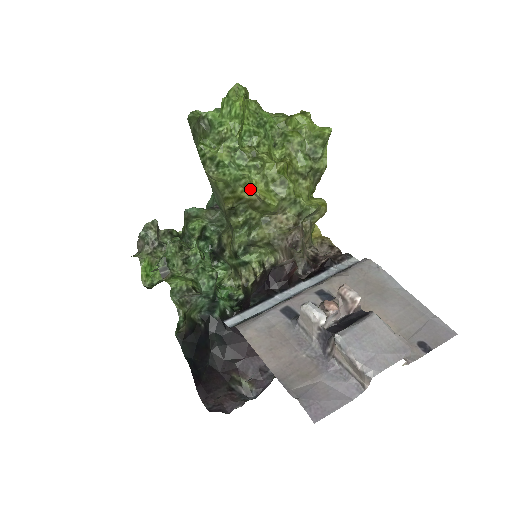
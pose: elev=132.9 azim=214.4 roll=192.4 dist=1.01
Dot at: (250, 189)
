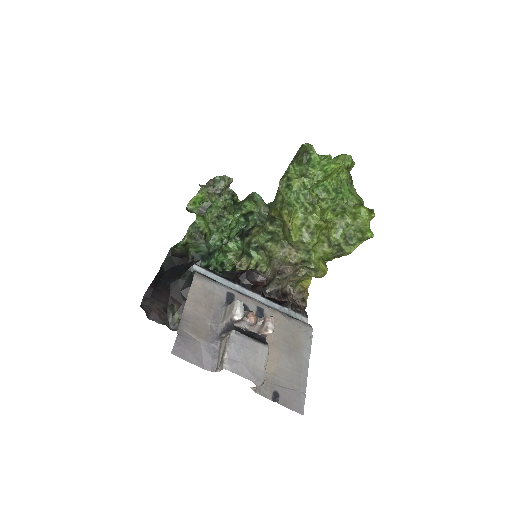
Dot at: (290, 217)
